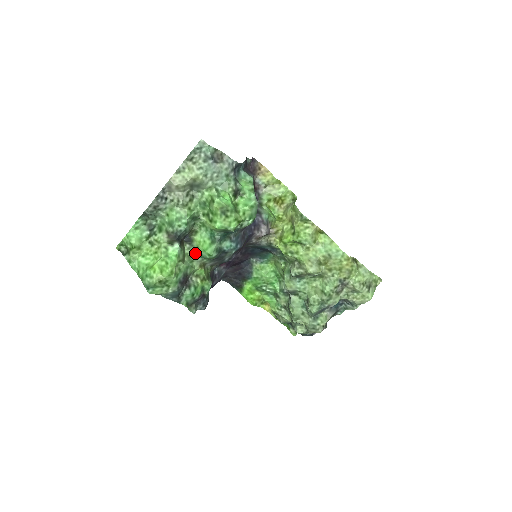
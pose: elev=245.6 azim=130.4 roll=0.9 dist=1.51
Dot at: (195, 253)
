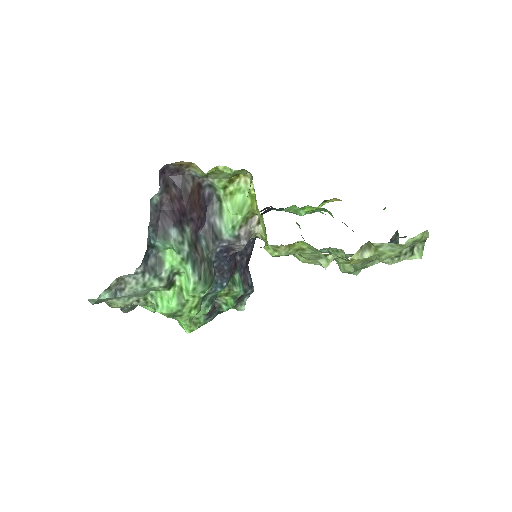
Dot at: occluded
